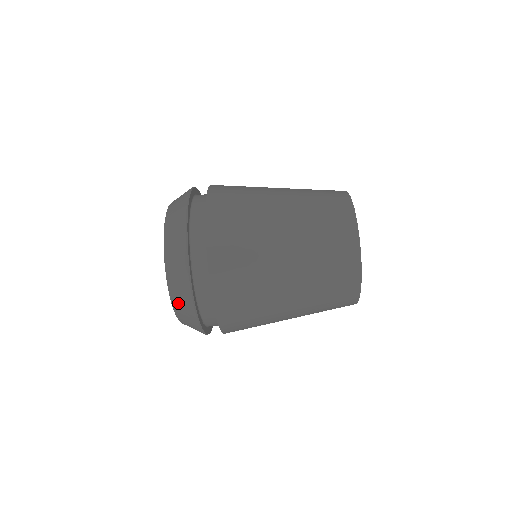
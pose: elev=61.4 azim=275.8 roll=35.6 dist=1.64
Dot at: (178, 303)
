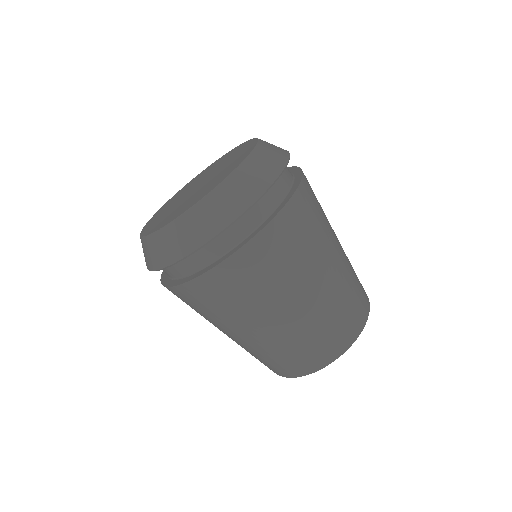
Dot at: (143, 247)
